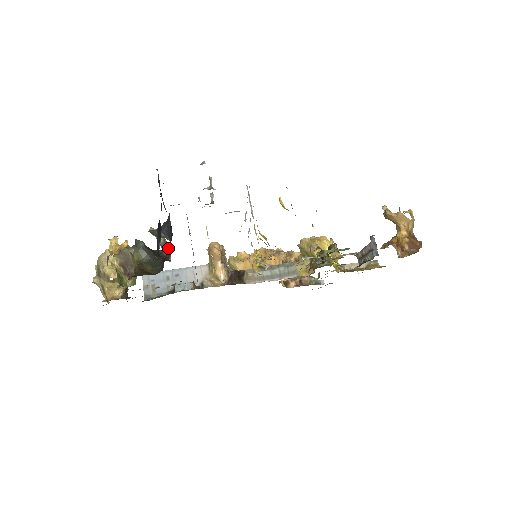
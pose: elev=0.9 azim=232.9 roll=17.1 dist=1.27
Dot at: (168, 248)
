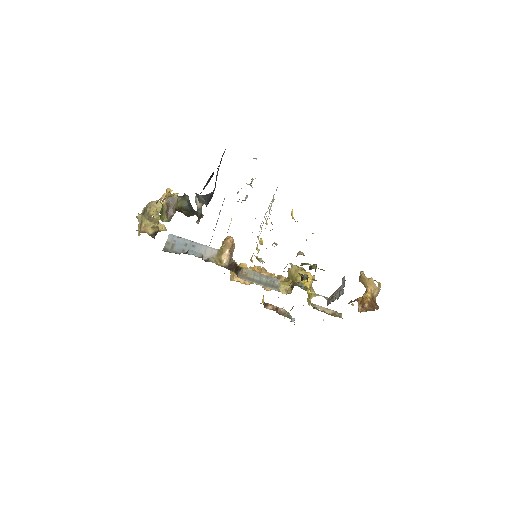
Dot at: occluded
